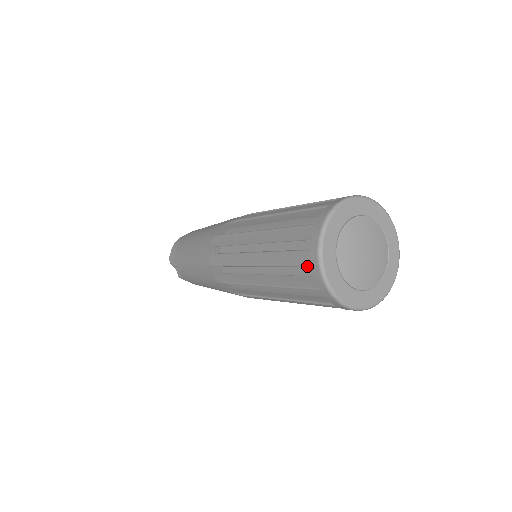
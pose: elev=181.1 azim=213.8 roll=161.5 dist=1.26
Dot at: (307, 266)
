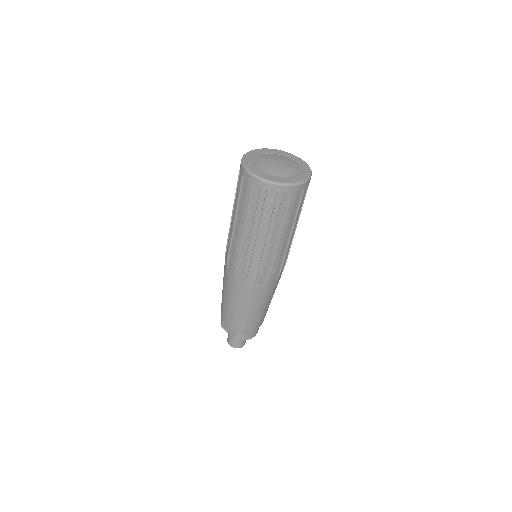
Dot at: (247, 184)
